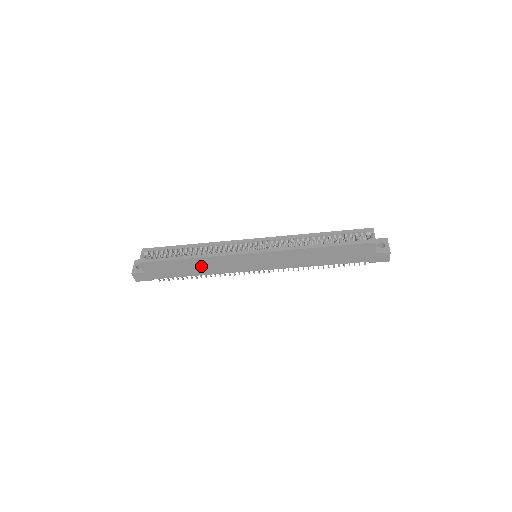
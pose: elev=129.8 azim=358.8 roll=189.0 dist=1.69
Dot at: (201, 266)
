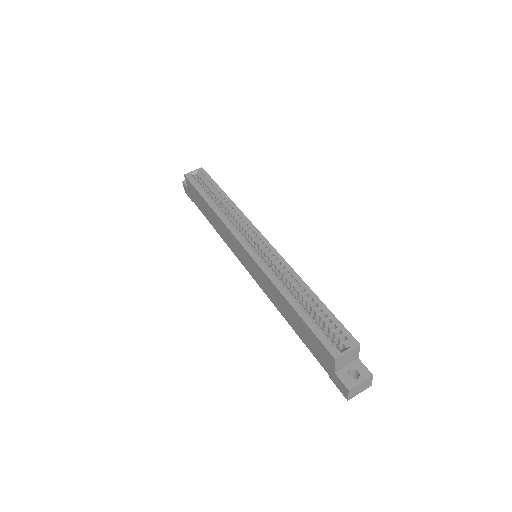
Dot at: (215, 220)
